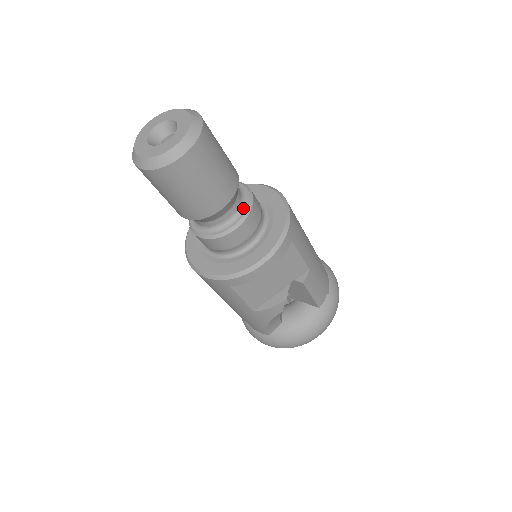
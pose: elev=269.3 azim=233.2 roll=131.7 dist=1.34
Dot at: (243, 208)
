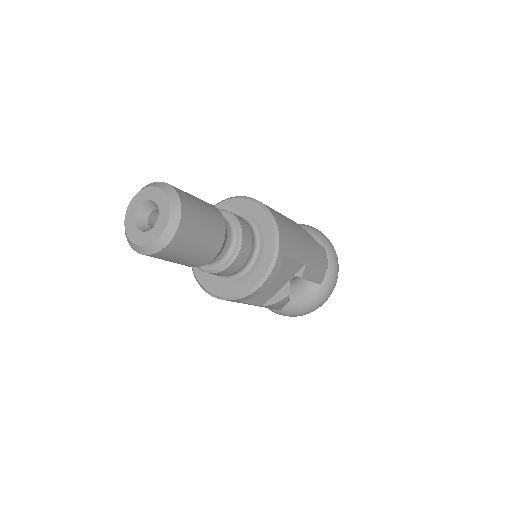
Dot at: (234, 243)
